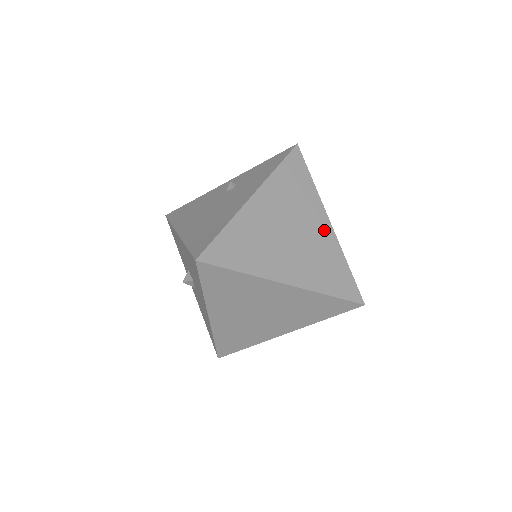
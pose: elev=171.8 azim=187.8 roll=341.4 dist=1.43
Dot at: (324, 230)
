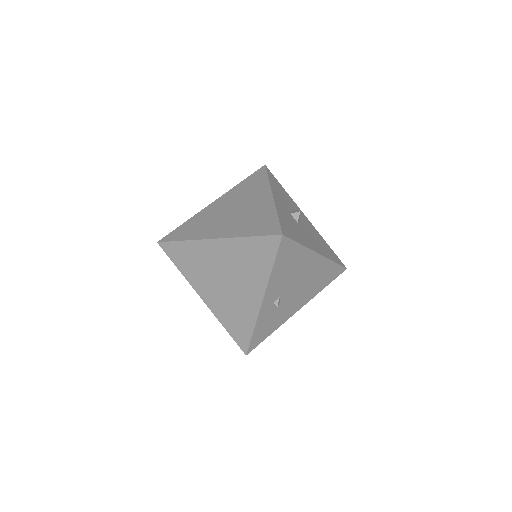
Dot at: (264, 201)
